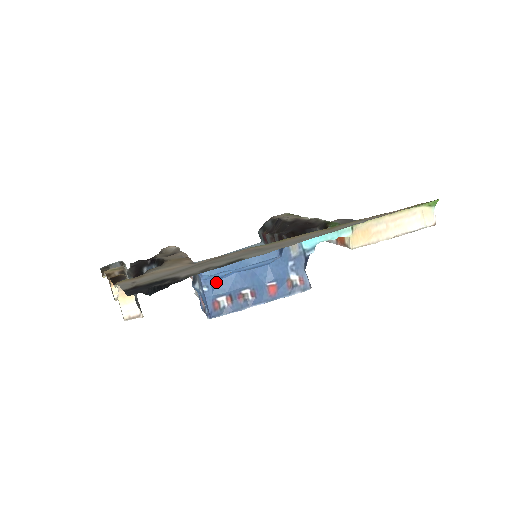
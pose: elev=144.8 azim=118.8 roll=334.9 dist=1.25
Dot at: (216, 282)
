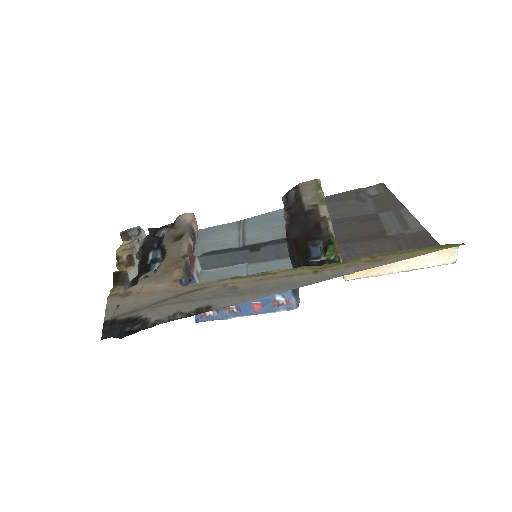
Dot at: occluded
